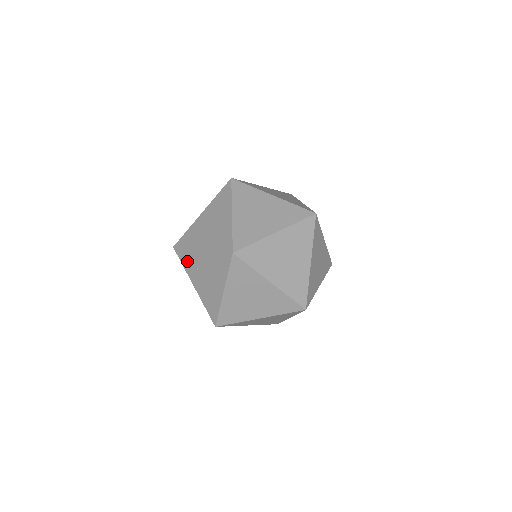
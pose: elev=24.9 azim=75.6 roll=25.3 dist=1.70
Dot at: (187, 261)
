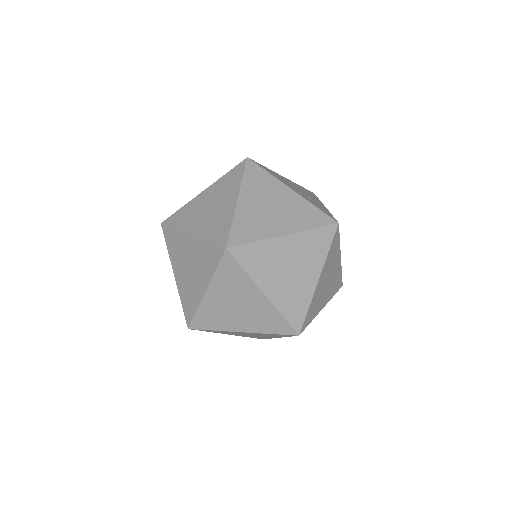
Dot at: occluded
